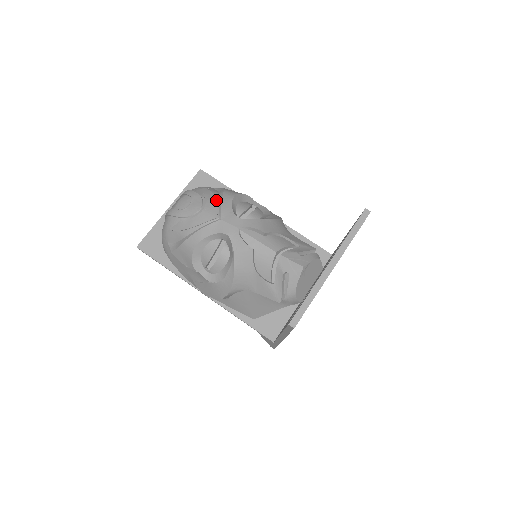
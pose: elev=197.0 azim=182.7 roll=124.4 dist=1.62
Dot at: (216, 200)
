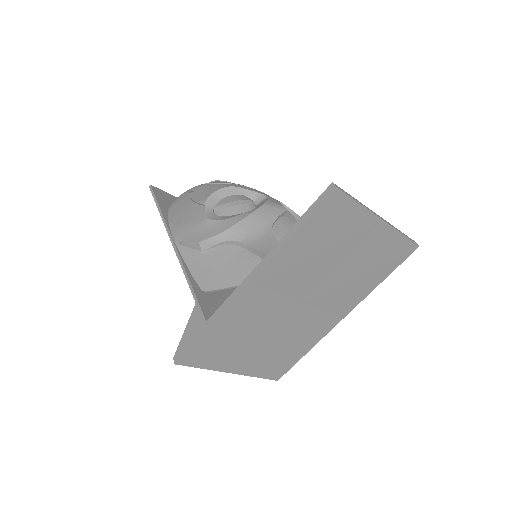
Dot at: occluded
